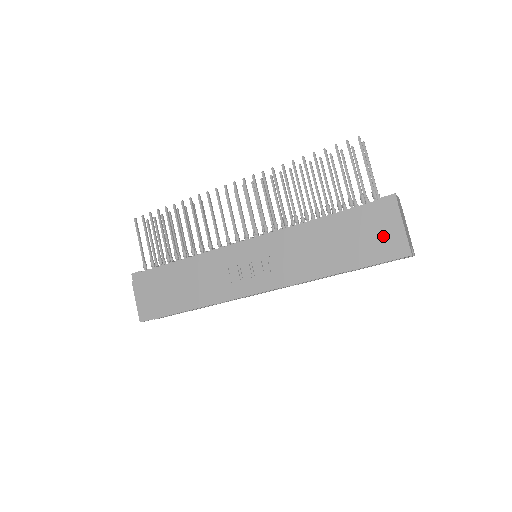
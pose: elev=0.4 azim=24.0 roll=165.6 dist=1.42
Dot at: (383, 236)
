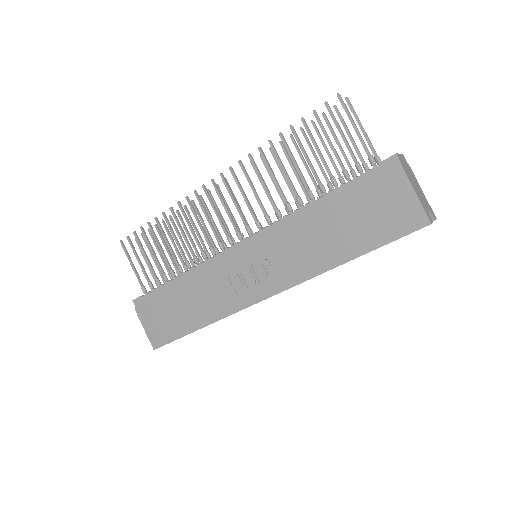
Dot at: (392, 208)
